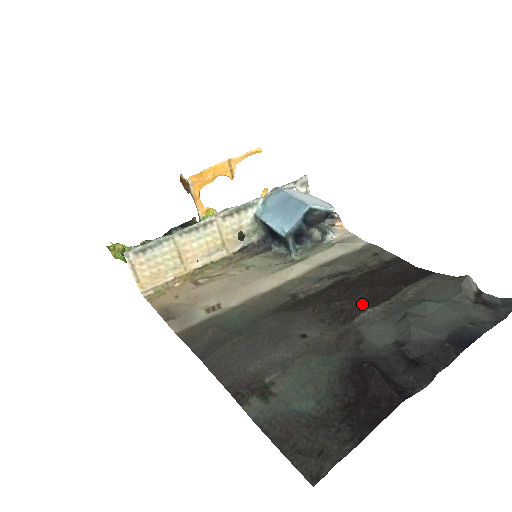
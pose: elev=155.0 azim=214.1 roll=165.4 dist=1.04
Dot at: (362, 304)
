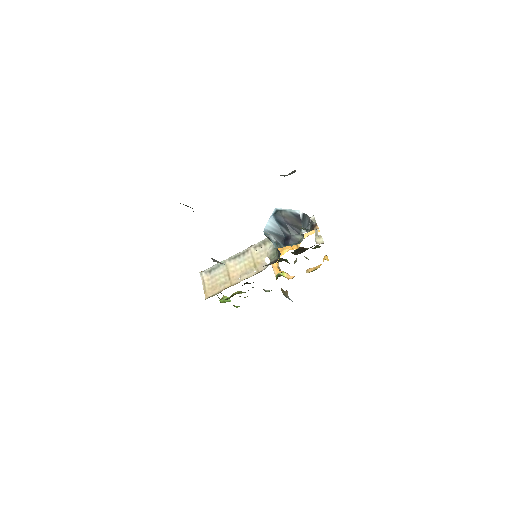
Dot at: occluded
